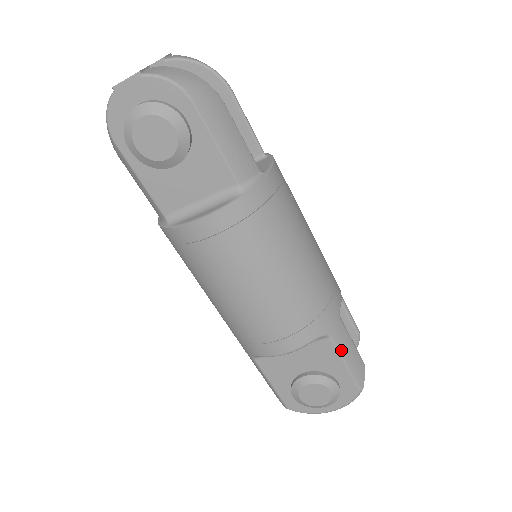
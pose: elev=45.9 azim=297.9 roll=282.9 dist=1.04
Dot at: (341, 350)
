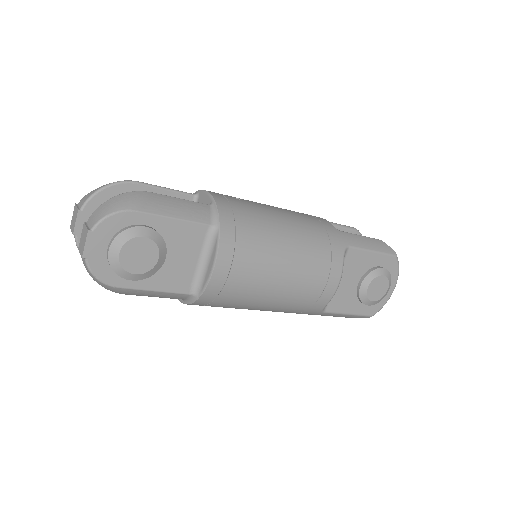
Dot at: (362, 247)
